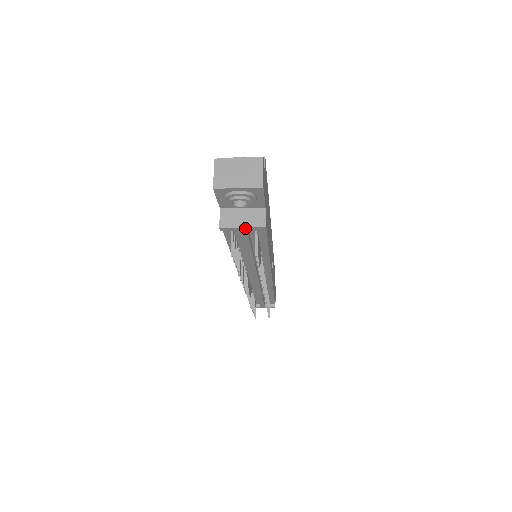
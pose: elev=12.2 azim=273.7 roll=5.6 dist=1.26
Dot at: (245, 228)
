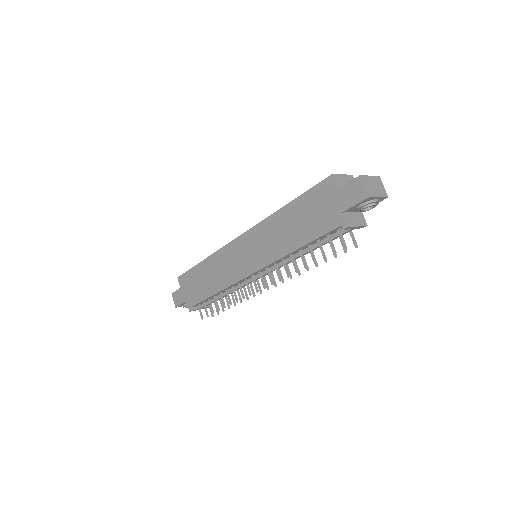
Dot at: (358, 227)
